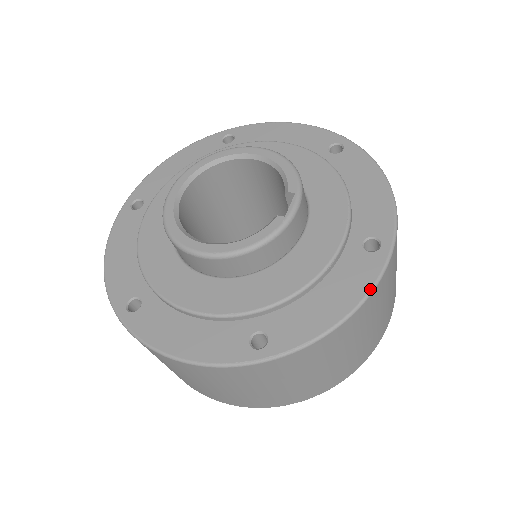
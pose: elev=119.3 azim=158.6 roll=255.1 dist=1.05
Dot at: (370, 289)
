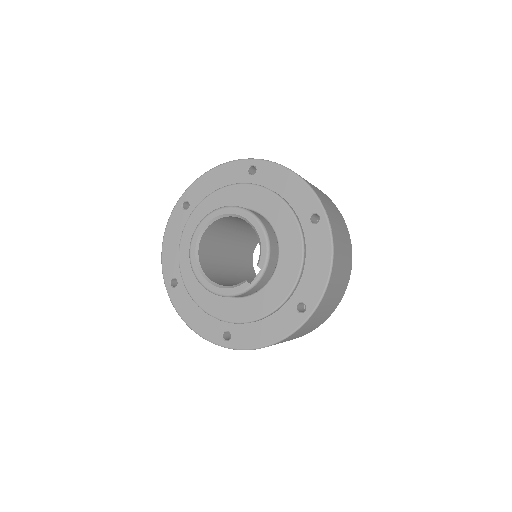
Dot at: (287, 335)
